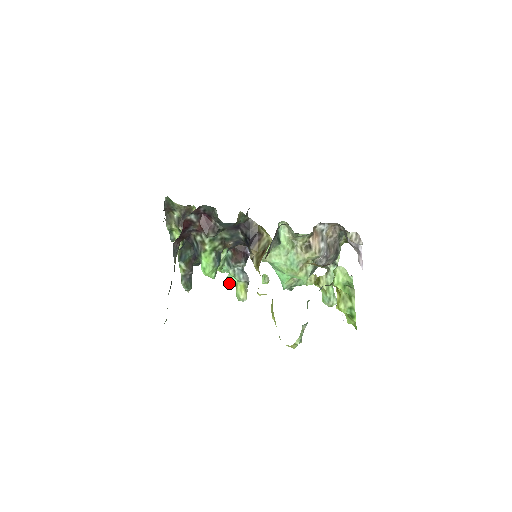
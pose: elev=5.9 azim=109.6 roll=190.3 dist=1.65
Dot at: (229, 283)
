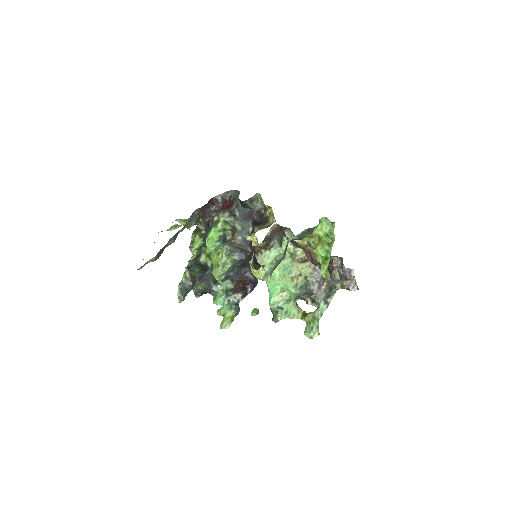
Dot at: (219, 313)
